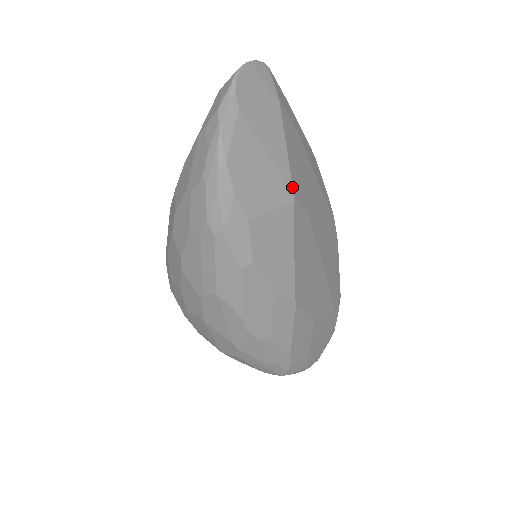
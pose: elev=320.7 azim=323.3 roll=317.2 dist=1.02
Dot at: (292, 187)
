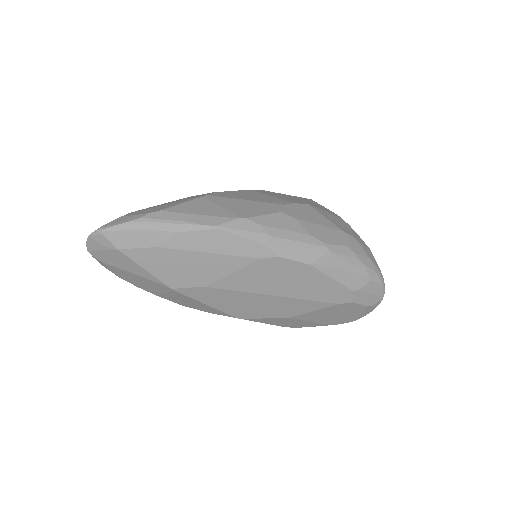
Dot at: (166, 285)
